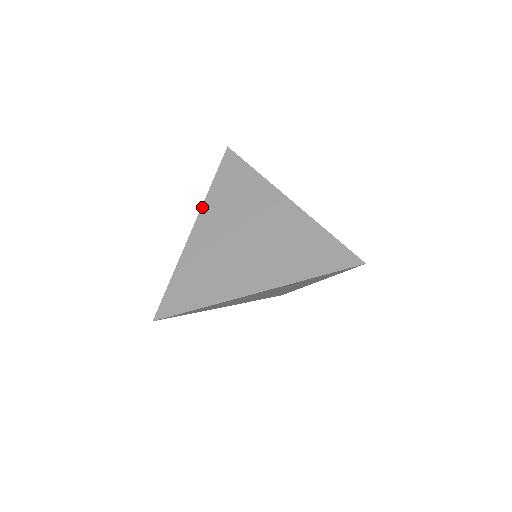
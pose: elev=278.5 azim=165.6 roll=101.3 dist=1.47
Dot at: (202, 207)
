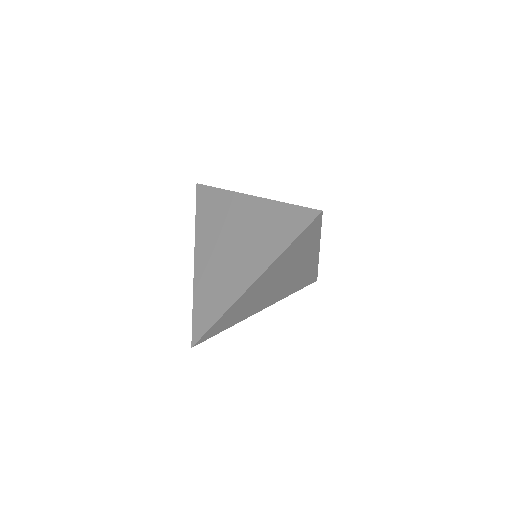
Dot at: (195, 240)
